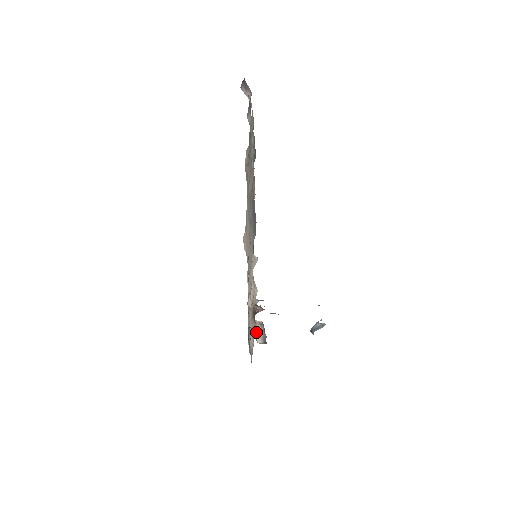
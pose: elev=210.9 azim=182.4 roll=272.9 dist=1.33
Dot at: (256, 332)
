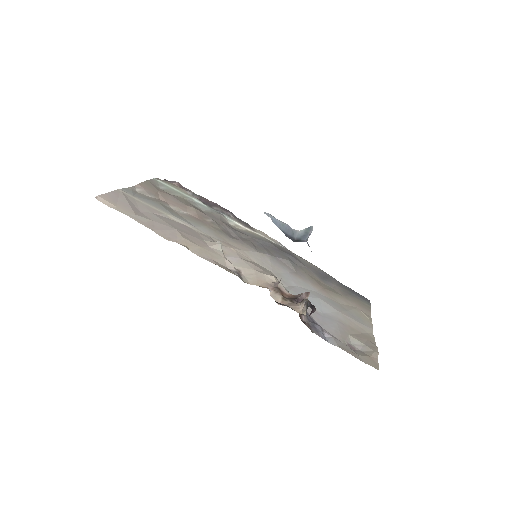
Dot at: (300, 310)
